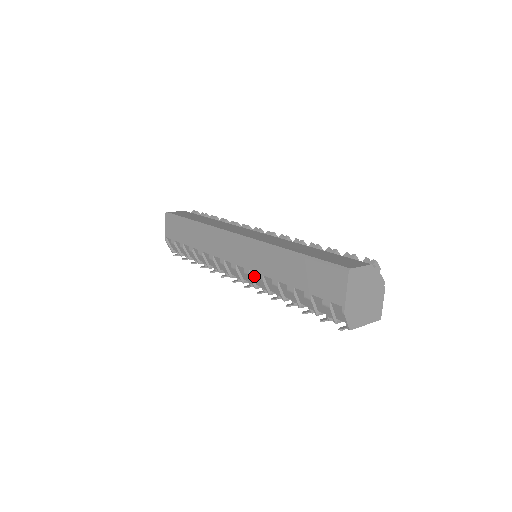
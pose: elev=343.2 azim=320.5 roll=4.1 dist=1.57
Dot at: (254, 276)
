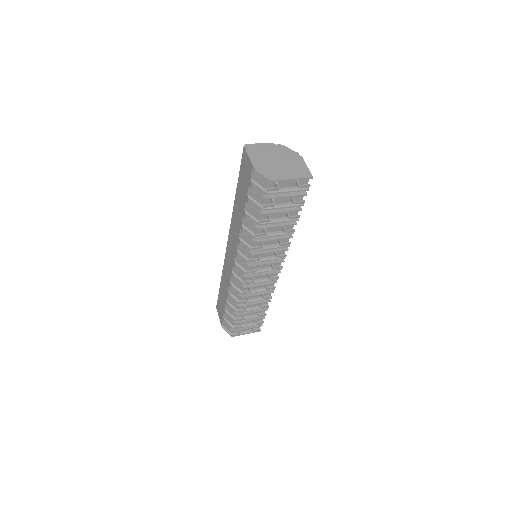
Dot at: (241, 250)
